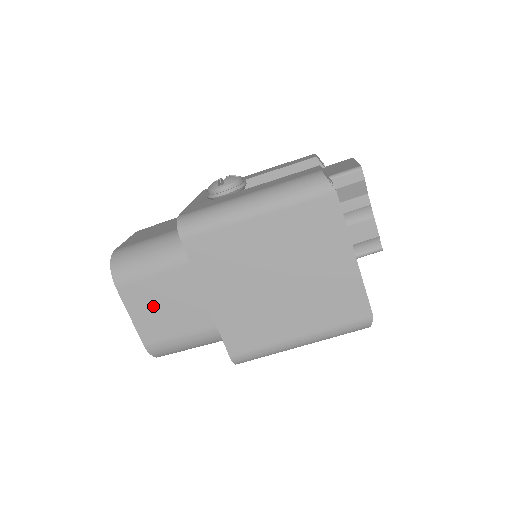
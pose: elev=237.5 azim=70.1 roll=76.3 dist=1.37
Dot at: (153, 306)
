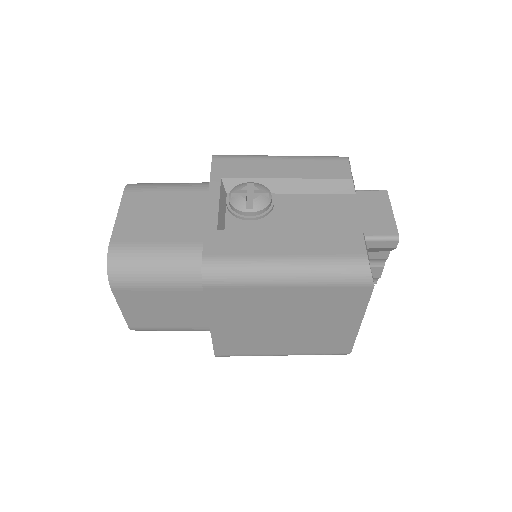
Dot at: (148, 307)
